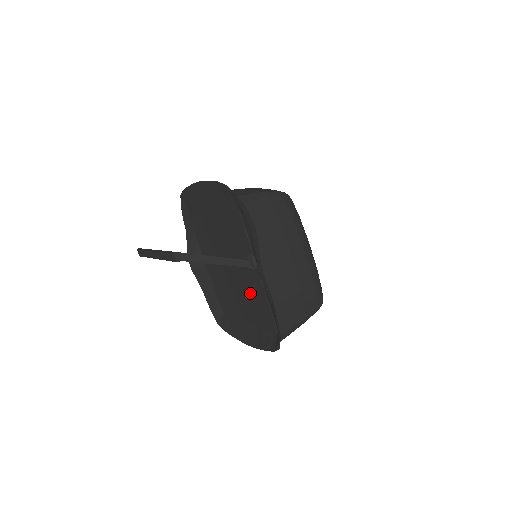
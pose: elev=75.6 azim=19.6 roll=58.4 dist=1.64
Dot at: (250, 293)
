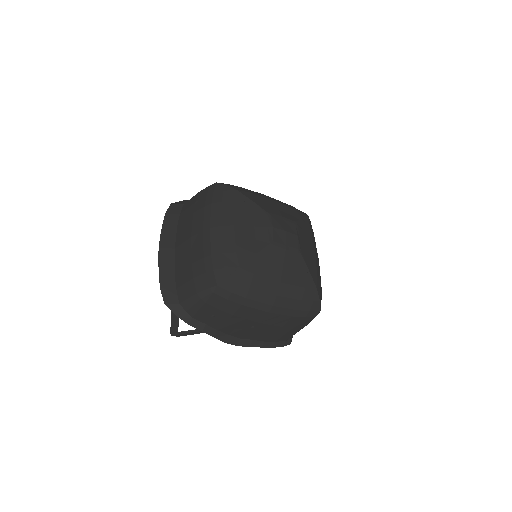
Dot at: occluded
